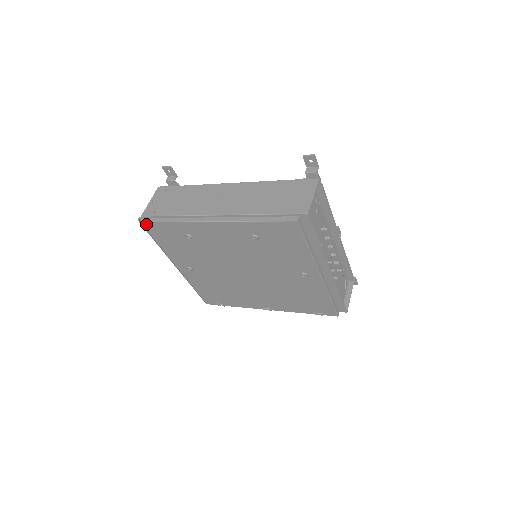
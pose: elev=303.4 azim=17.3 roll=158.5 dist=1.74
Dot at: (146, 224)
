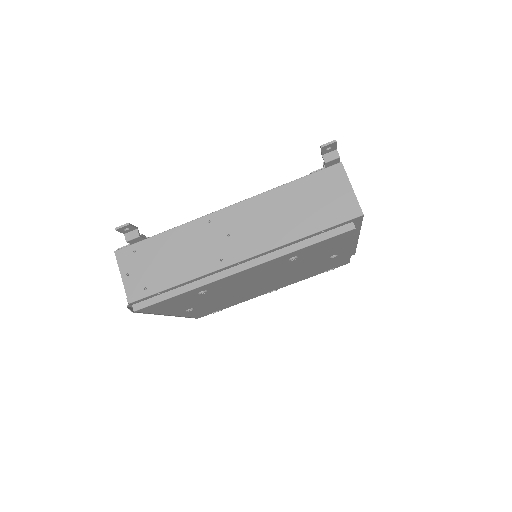
Dot at: (142, 309)
